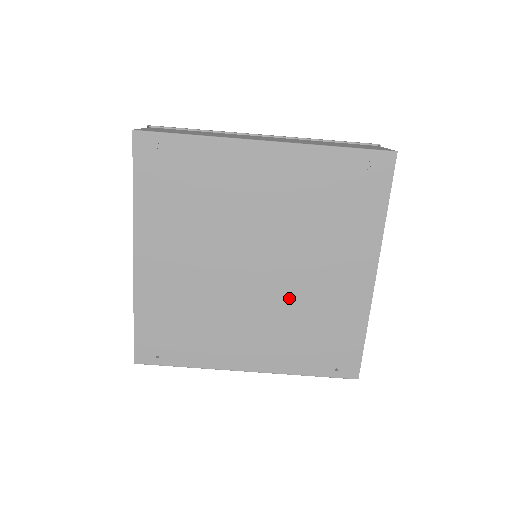
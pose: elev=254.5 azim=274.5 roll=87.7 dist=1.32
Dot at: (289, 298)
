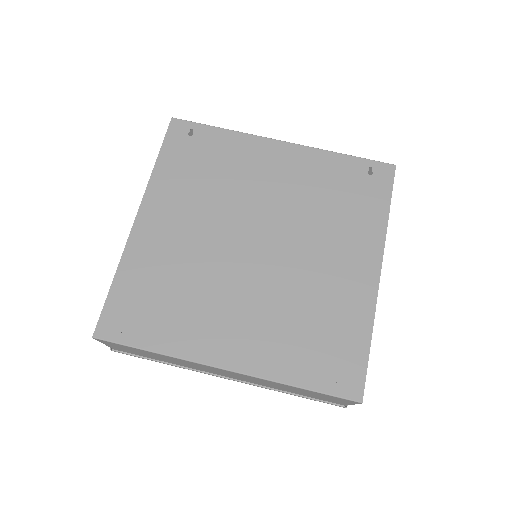
Dot at: (287, 283)
